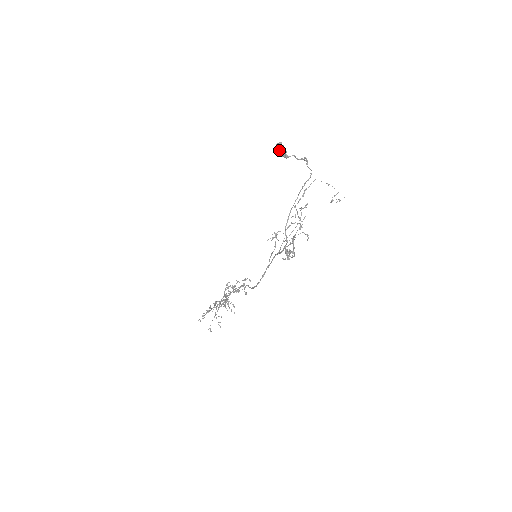
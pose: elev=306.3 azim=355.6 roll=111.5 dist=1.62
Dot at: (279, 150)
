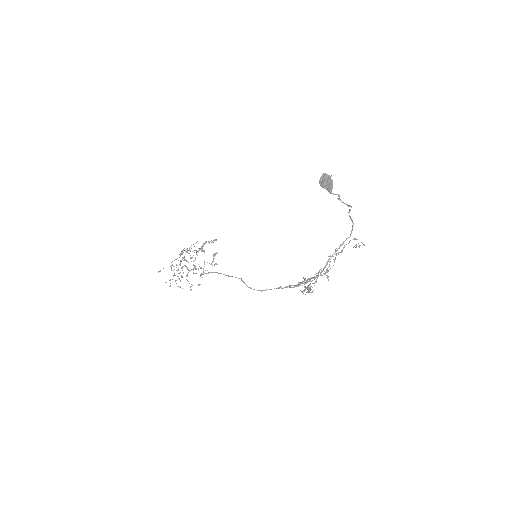
Dot at: (326, 183)
